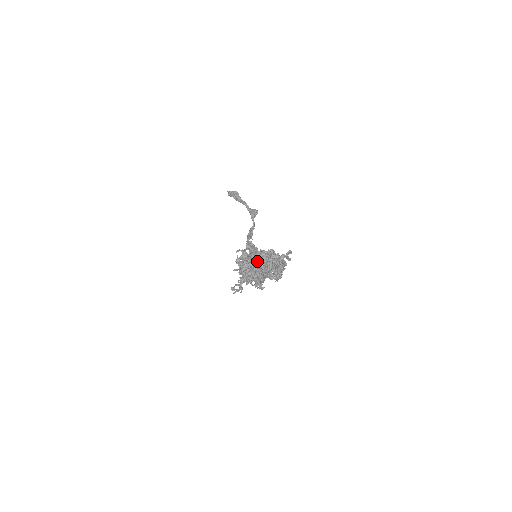
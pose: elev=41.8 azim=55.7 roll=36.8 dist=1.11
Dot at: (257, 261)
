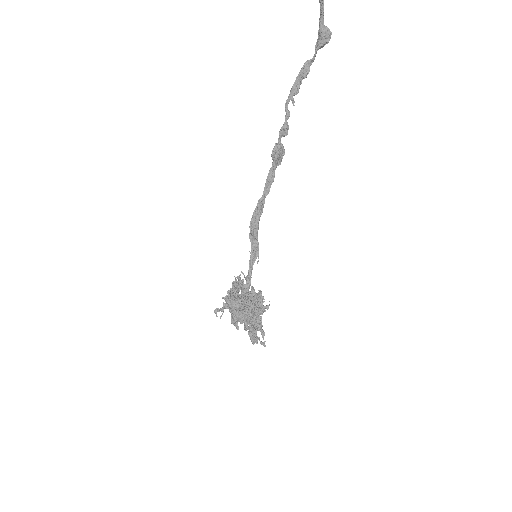
Dot at: (240, 320)
